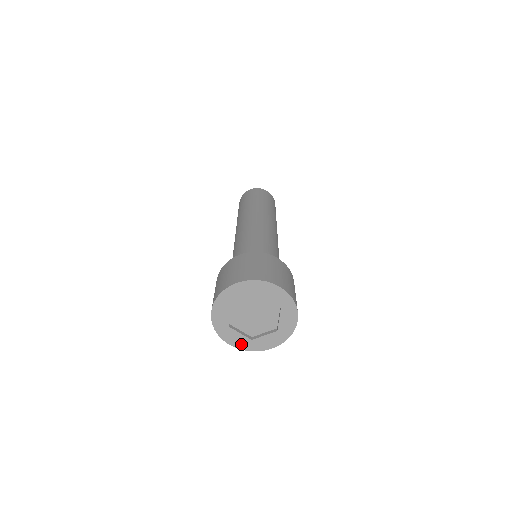
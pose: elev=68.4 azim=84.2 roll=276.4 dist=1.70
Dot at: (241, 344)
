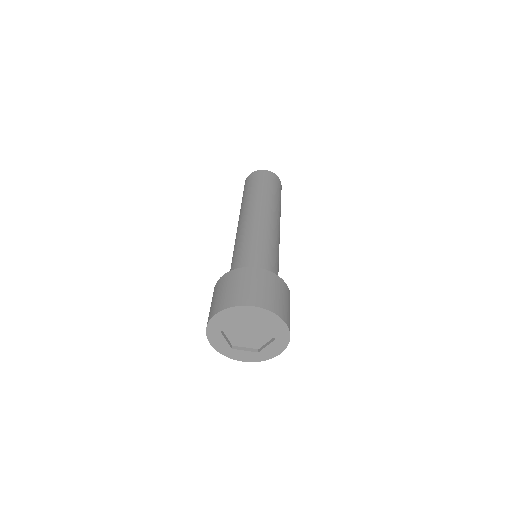
Dot at: (220, 347)
